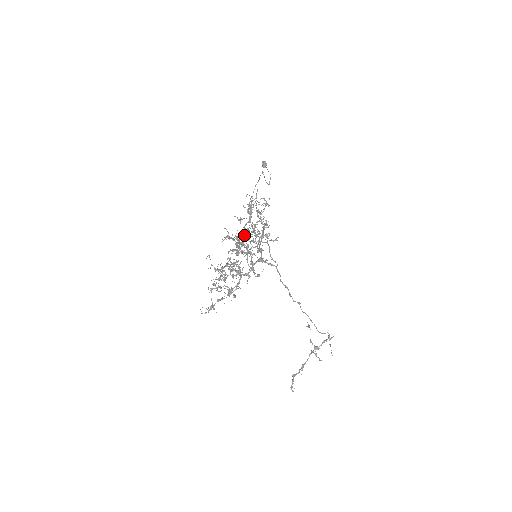
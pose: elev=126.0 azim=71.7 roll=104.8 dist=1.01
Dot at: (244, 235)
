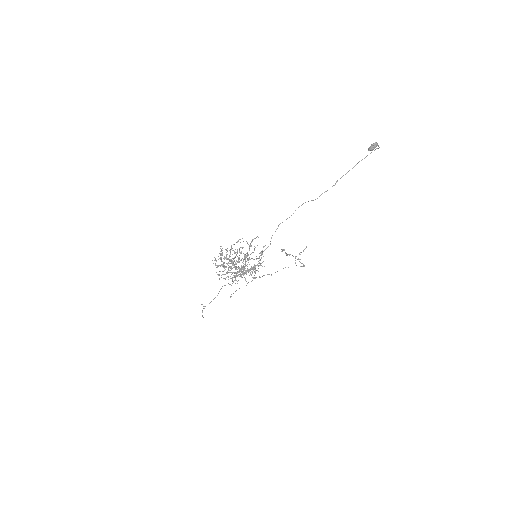
Dot at: (245, 258)
